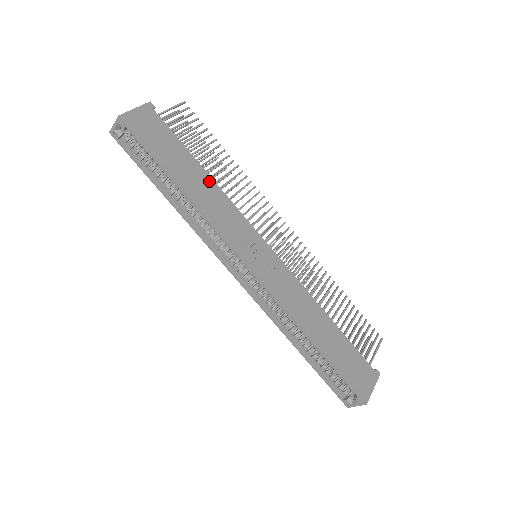
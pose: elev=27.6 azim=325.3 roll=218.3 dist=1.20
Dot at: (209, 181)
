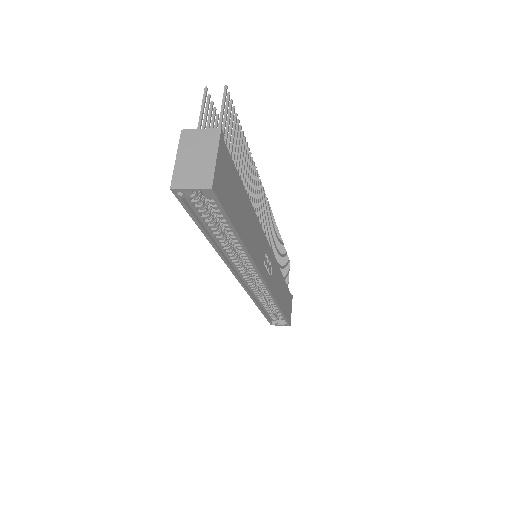
Dot at: (251, 211)
